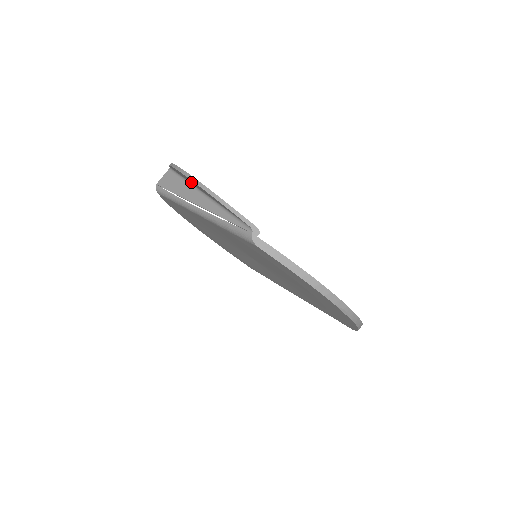
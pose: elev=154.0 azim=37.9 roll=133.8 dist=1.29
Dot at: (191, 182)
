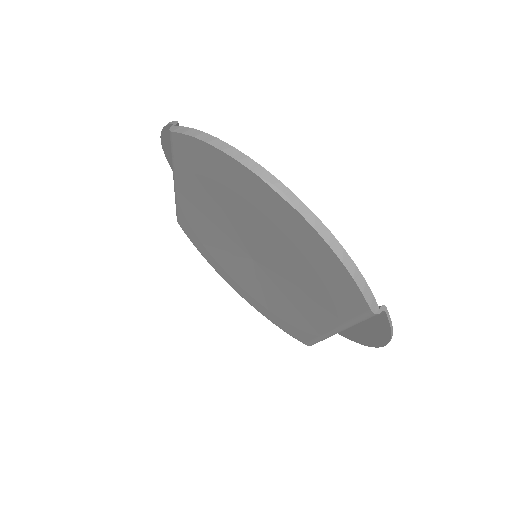
Dot at: occluded
